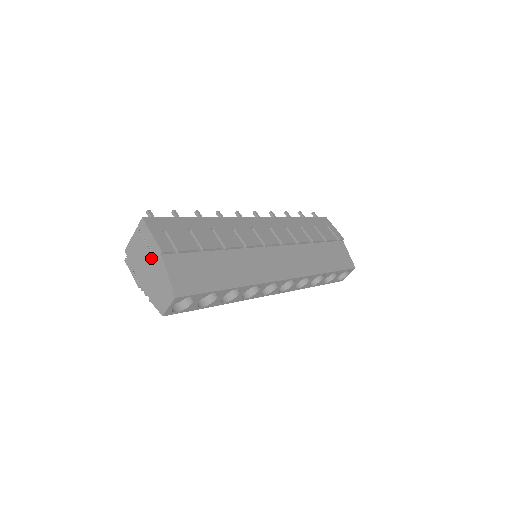
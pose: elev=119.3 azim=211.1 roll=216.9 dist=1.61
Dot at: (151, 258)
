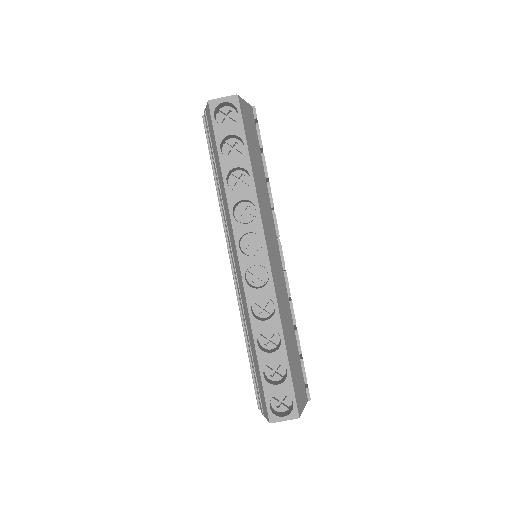
Dot at: occluded
